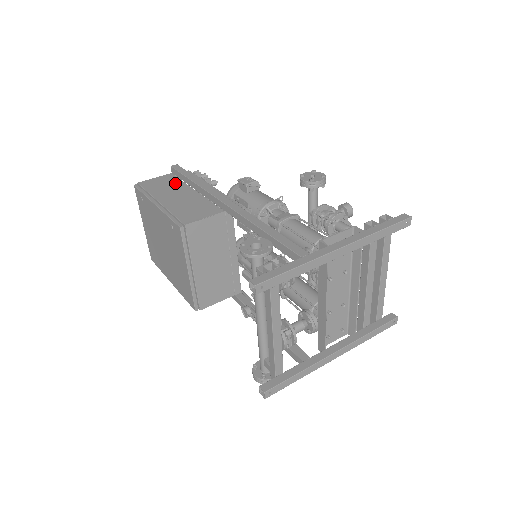
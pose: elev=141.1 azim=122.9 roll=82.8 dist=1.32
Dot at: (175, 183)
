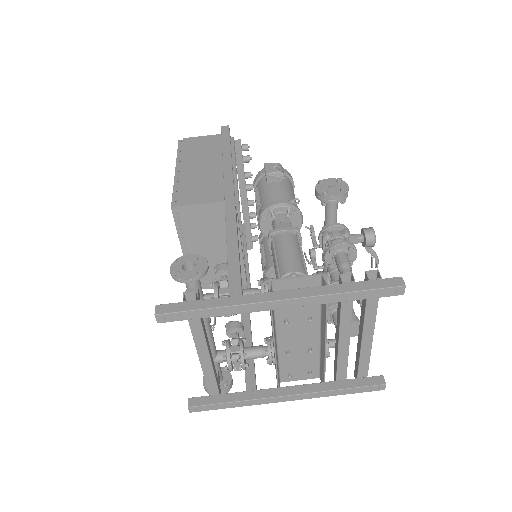
Dot at: (213, 148)
